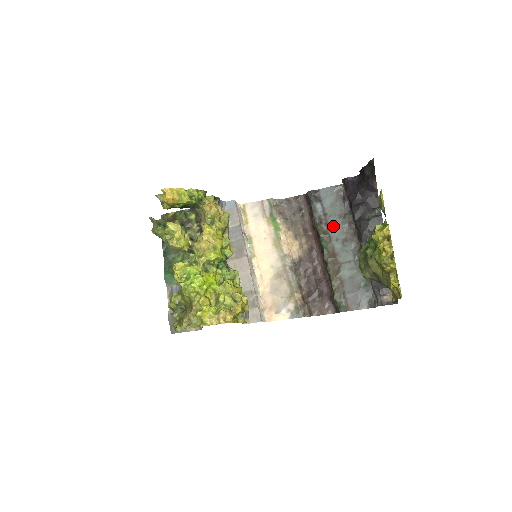
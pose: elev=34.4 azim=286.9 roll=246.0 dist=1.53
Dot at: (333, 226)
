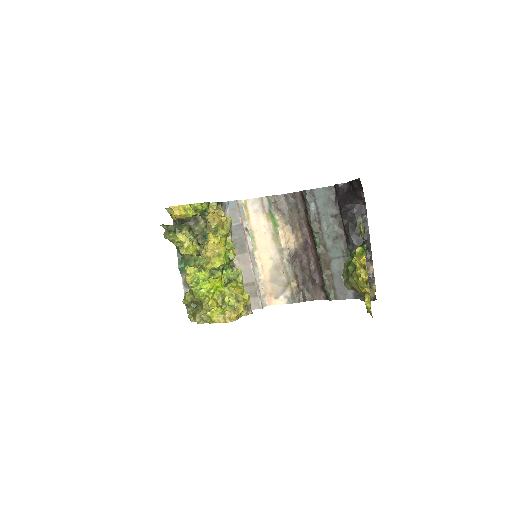
Dot at: (325, 224)
